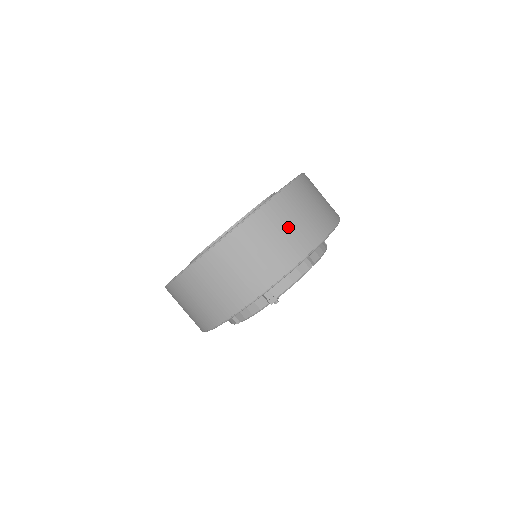
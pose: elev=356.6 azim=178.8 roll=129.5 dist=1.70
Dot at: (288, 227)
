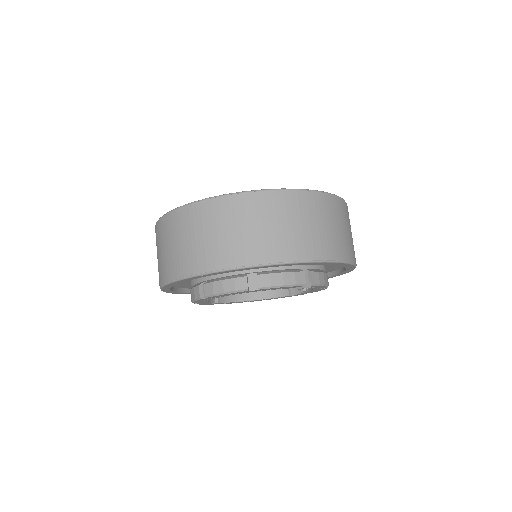
Dot at: occluded
